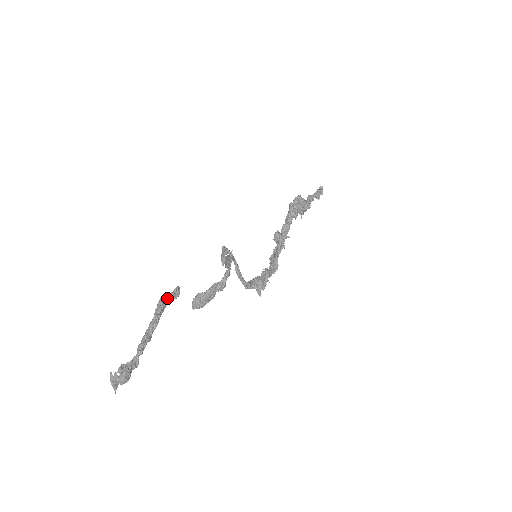
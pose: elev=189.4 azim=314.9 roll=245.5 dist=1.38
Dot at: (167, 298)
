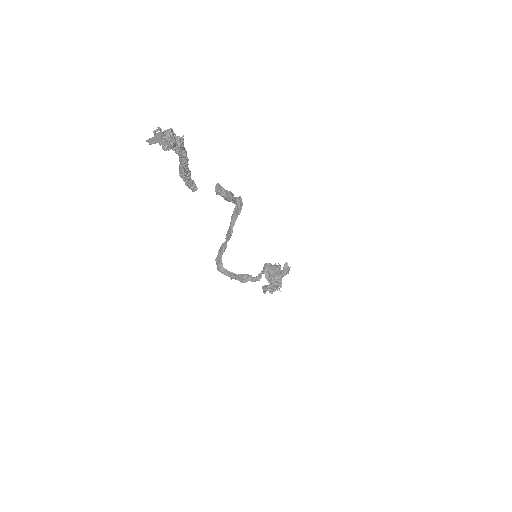
Dot at: occluded
